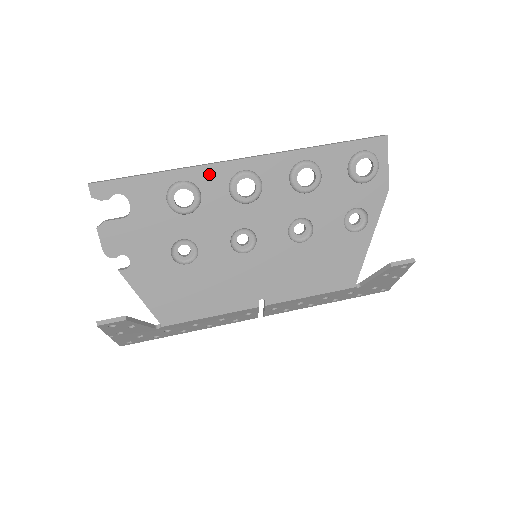
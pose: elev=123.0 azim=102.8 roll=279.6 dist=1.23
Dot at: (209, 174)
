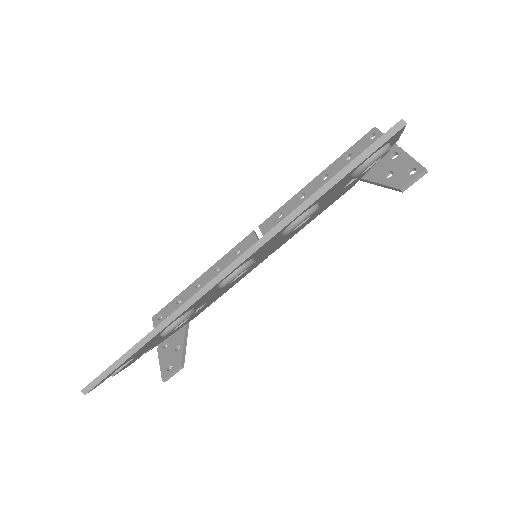
Dot at: (194, 304)
